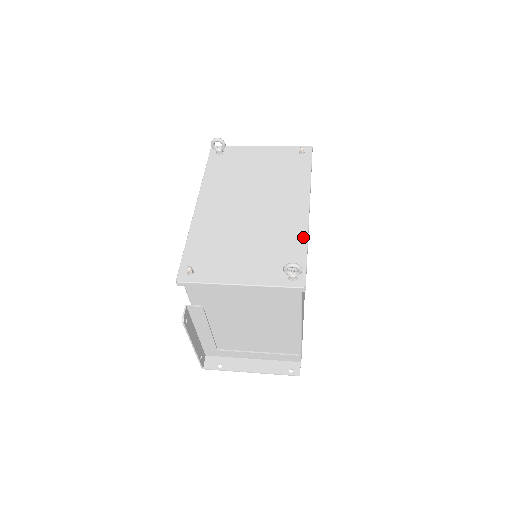
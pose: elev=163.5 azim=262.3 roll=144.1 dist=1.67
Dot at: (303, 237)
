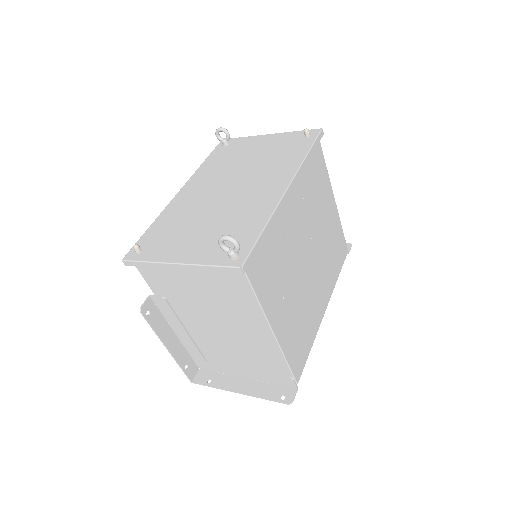
Dot at: (266, 215)
